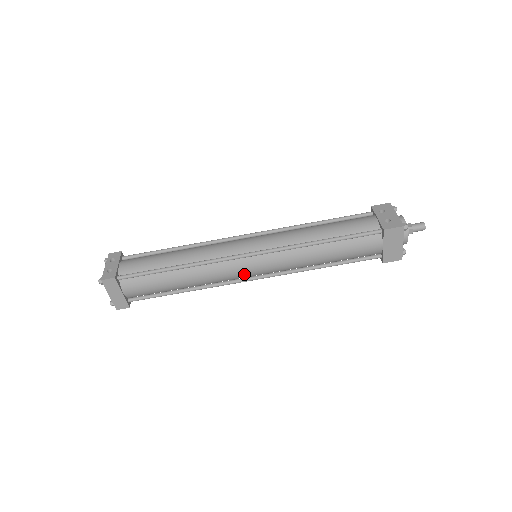
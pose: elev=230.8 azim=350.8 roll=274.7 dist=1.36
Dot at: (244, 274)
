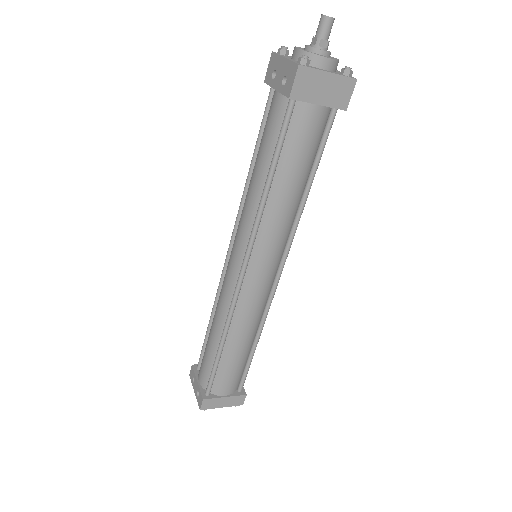
Dot at: (265, 285)
